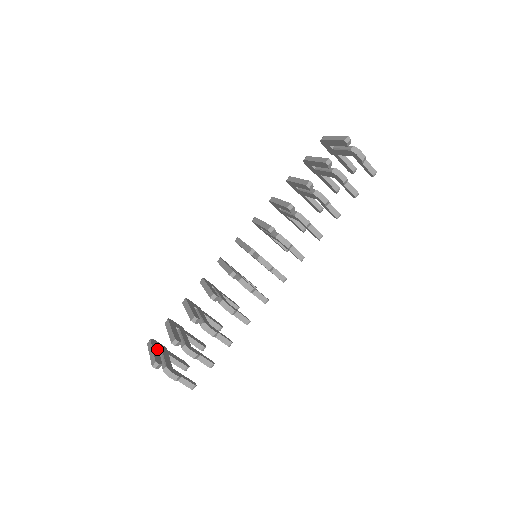
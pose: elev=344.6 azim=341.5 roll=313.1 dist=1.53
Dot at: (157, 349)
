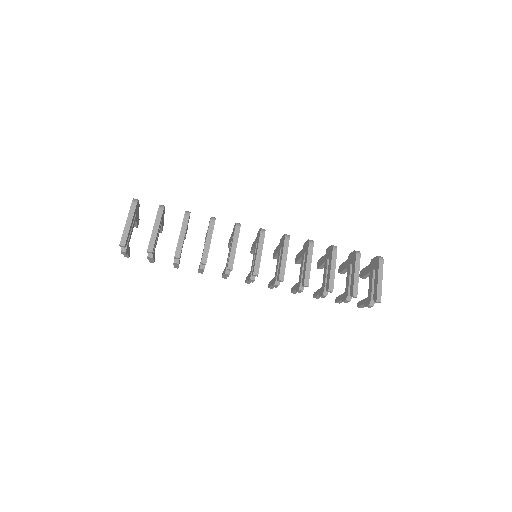
Dot at: occluded
